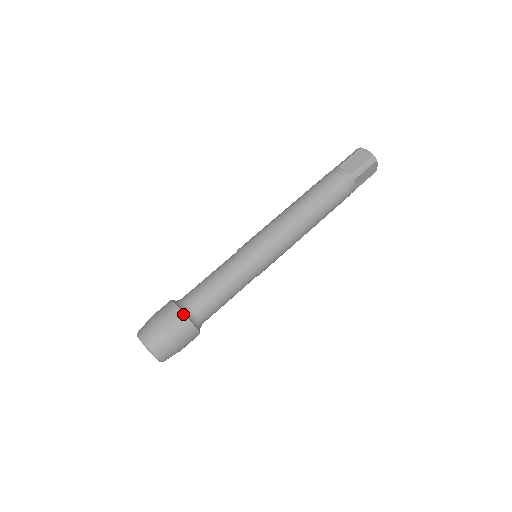
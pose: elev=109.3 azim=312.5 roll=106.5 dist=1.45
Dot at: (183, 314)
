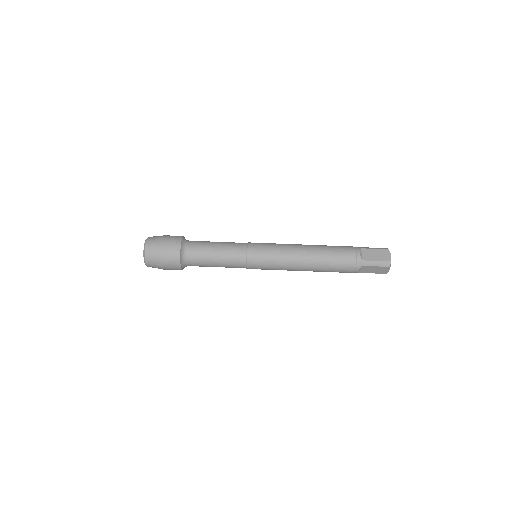
Dot at: (180, 250)
